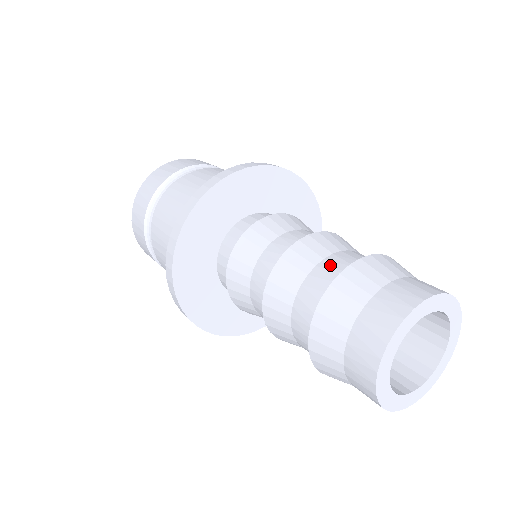
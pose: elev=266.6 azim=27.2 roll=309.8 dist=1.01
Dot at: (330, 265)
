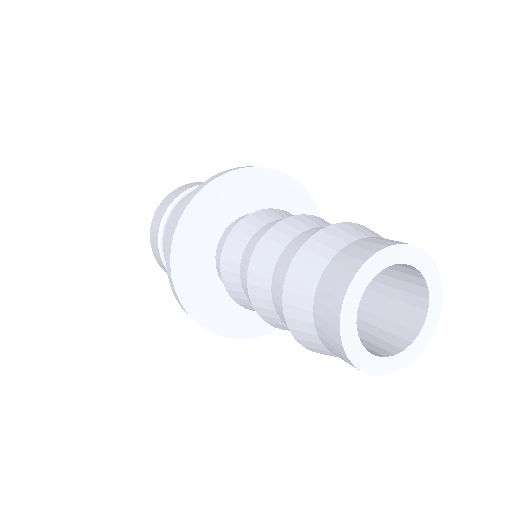
Dot at: (284, 262)
